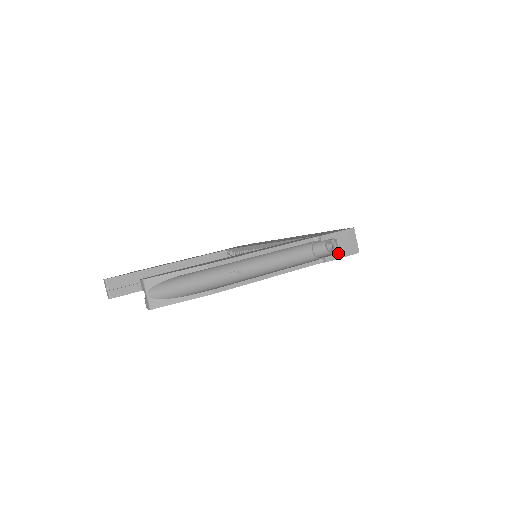
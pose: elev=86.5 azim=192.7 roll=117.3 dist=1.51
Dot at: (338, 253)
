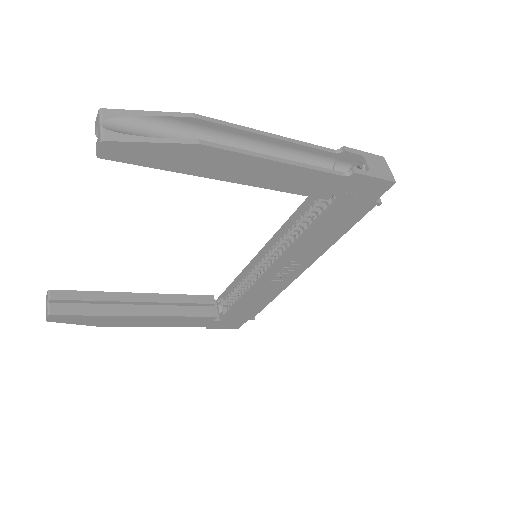
Dot at: (369, 171)
